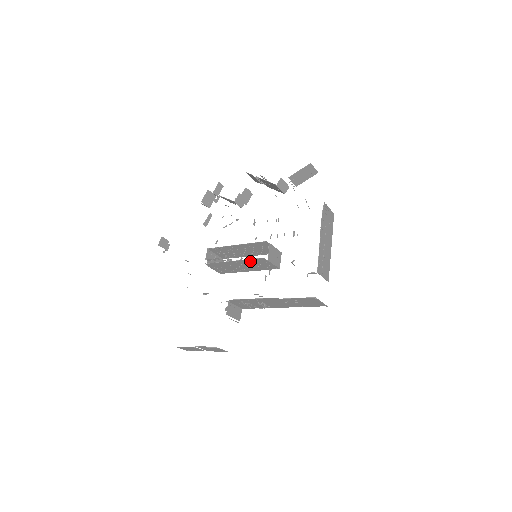
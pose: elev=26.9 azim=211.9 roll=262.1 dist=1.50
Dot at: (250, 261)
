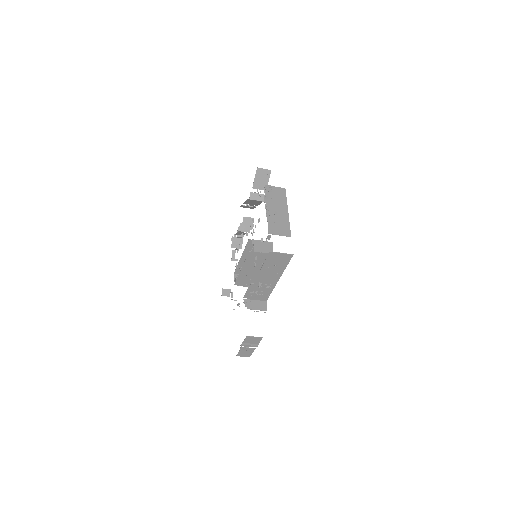
Dot at: (249, 261)
